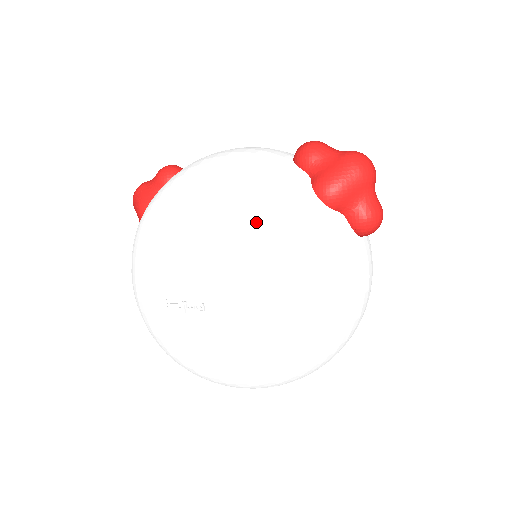
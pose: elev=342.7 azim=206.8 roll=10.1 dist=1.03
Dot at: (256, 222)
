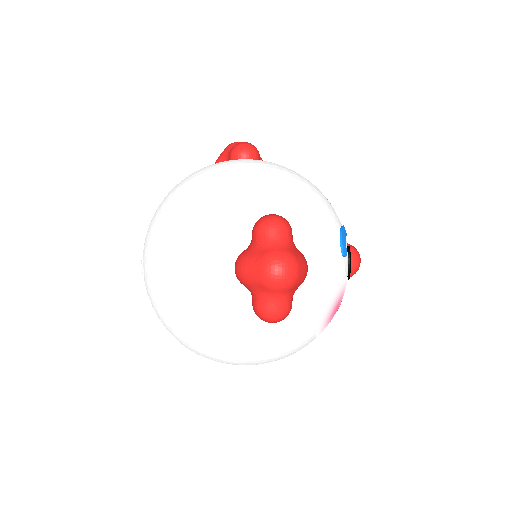
Dot at: (176, 252)
